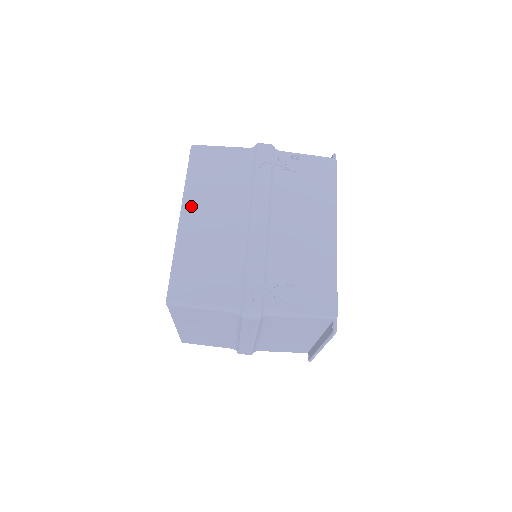
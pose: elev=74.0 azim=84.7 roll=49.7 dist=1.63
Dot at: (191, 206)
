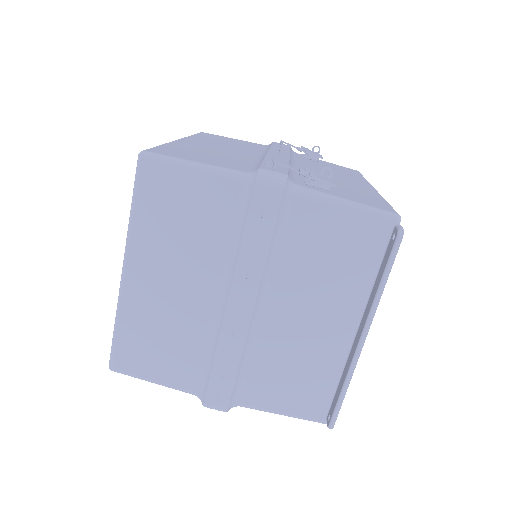
Dot at: (193, 140)
